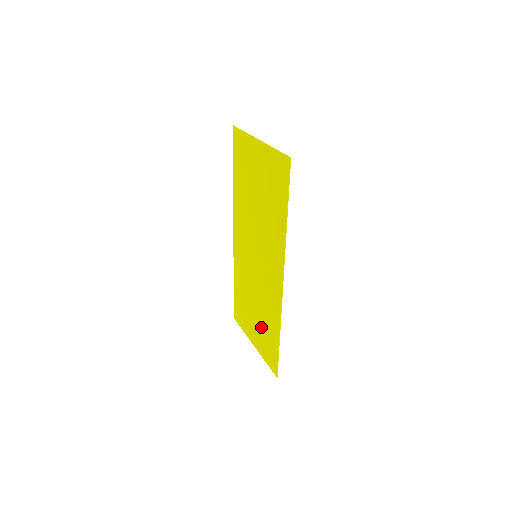
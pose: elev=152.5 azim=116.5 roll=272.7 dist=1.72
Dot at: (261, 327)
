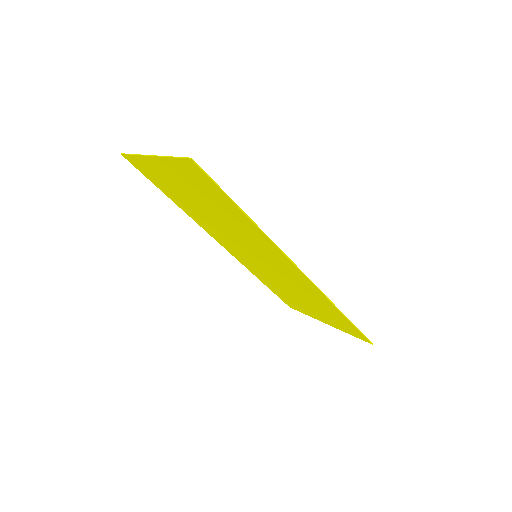
Dot at: (319, 310)
